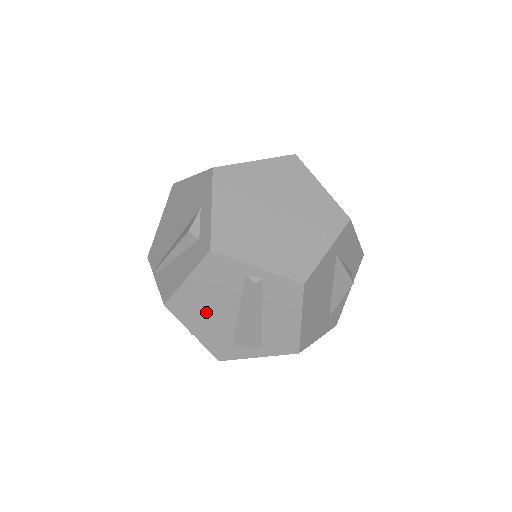
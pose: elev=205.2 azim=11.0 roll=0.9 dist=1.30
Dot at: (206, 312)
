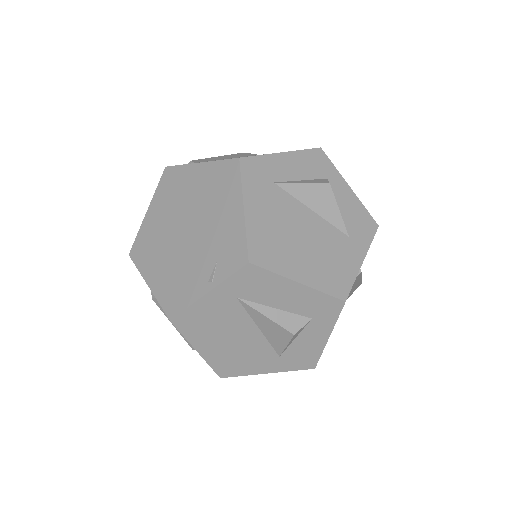
Dot at: occluded
